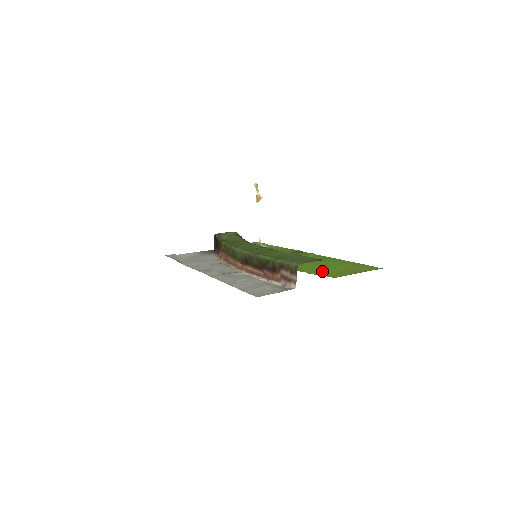
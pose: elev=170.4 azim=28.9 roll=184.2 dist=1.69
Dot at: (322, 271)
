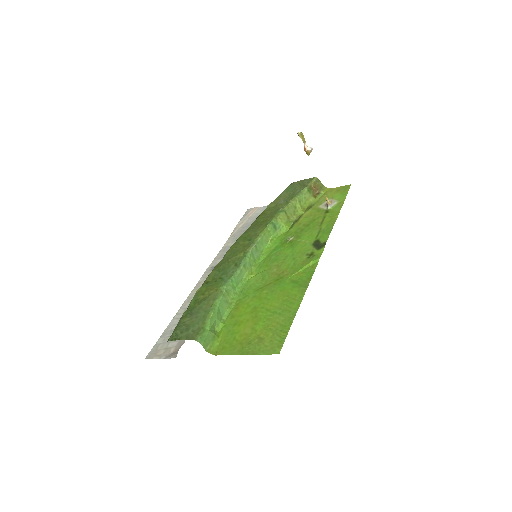
Dot at: (236, 328)
